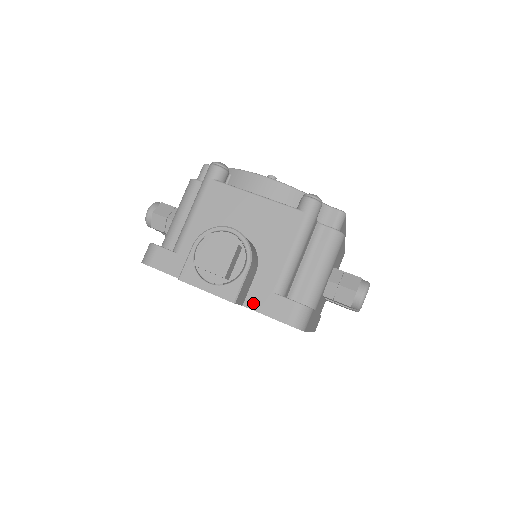
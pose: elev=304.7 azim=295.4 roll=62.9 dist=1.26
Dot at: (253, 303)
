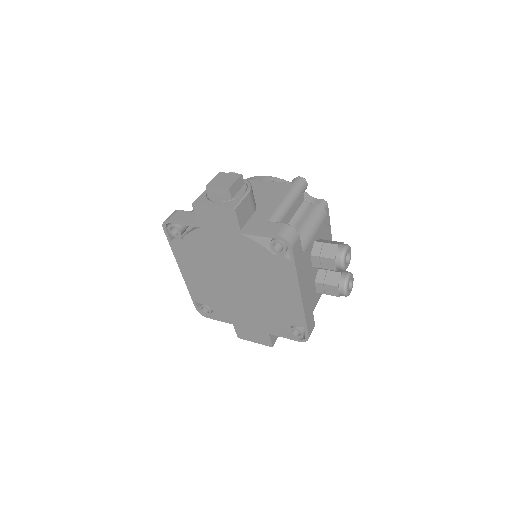
Dot at: (250, 228)
